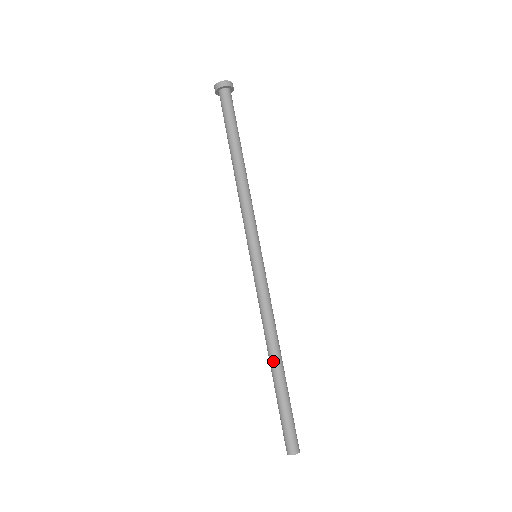
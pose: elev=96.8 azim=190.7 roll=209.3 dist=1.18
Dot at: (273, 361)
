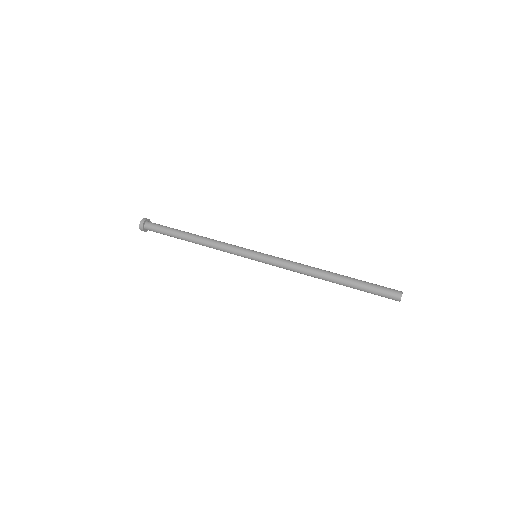
Dot at: (331, 272)
